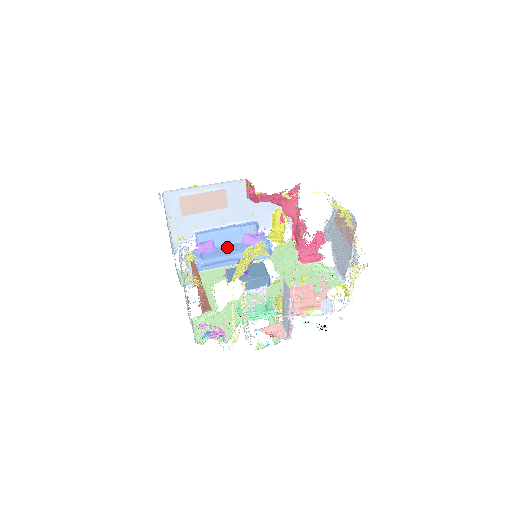
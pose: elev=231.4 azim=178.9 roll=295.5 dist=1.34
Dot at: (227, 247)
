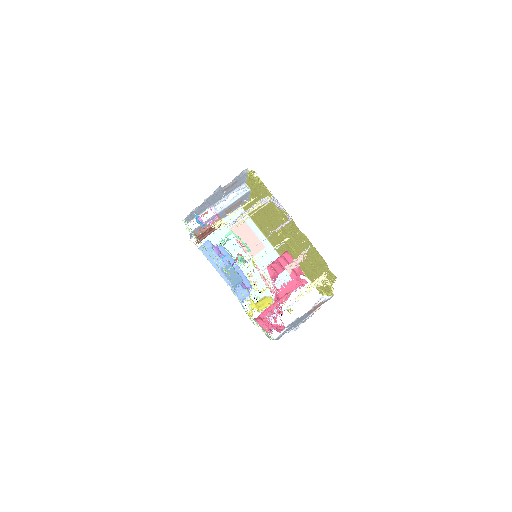
Dot at: occluded
